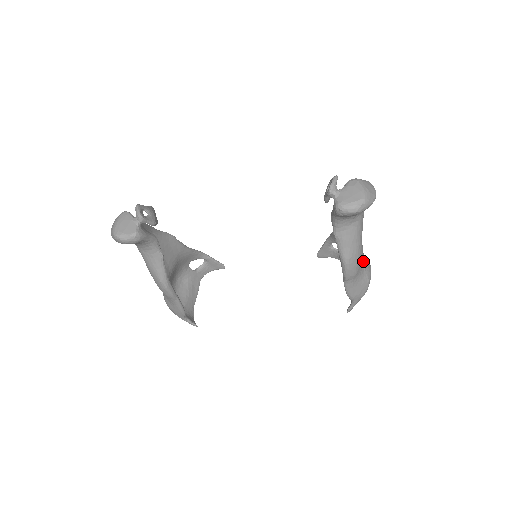
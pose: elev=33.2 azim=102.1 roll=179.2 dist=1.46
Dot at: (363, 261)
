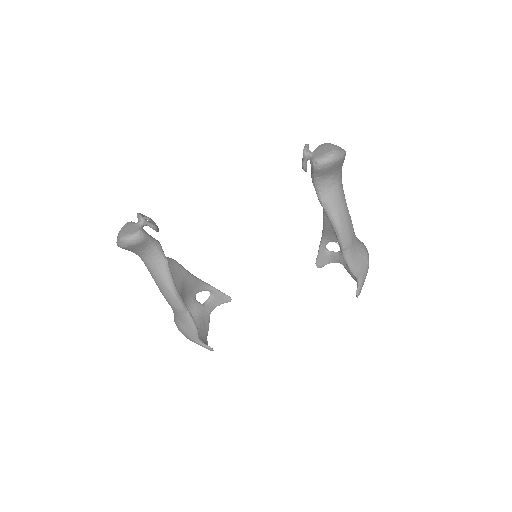
Dot at: occluded
